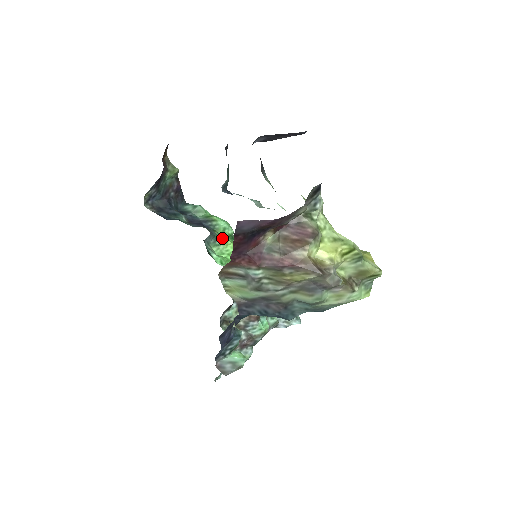
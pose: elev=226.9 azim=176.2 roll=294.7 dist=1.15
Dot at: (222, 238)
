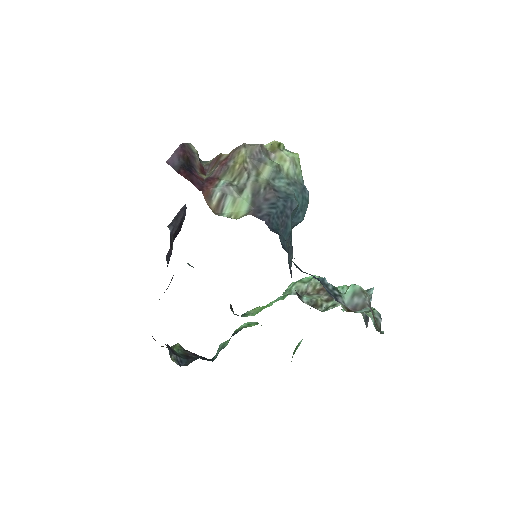
Dot at: occluded
